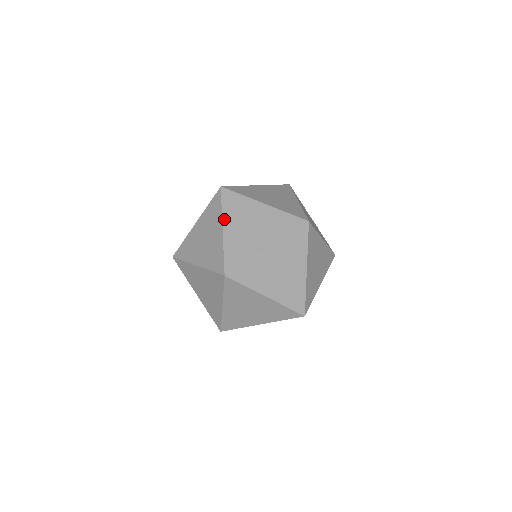
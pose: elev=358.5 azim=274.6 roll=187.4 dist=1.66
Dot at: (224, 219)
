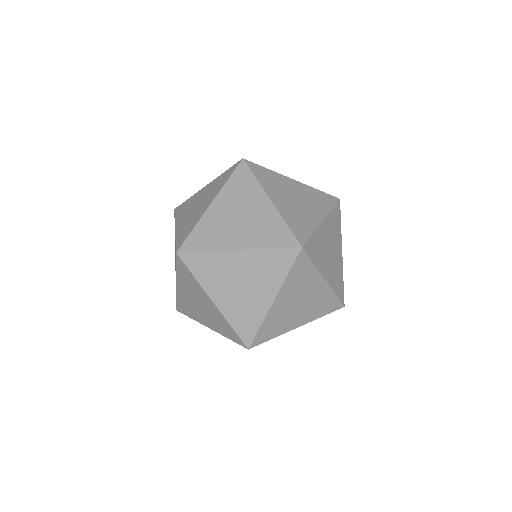
Dot at: (220, 194)
